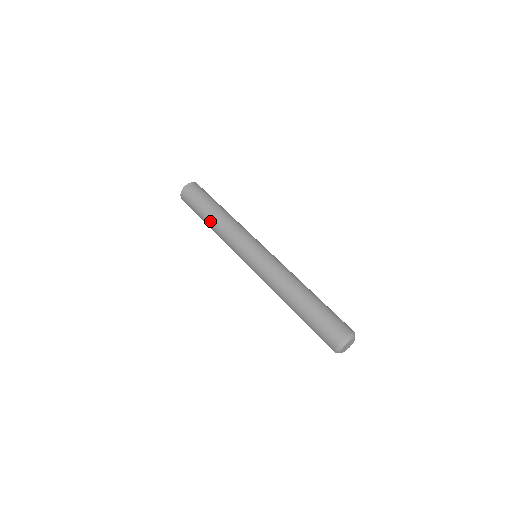
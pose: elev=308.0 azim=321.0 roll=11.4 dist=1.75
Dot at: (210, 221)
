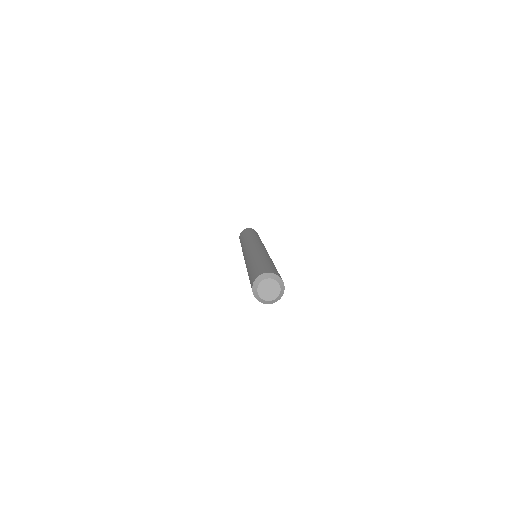
Dot at: occluded
